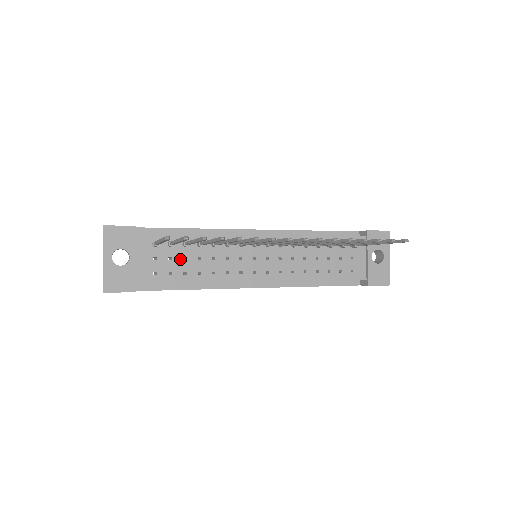
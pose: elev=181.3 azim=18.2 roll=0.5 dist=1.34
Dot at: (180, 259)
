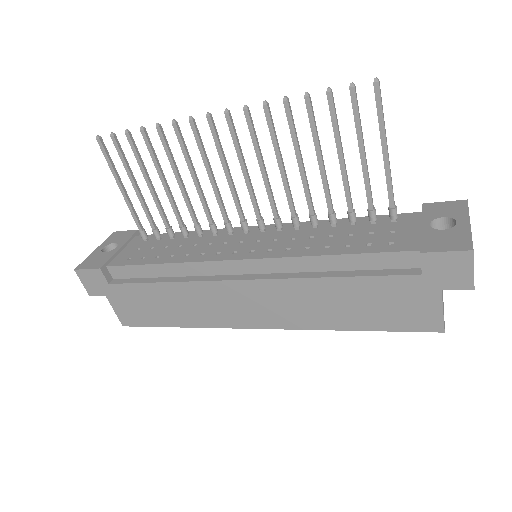
Dot at: (161, 248)
